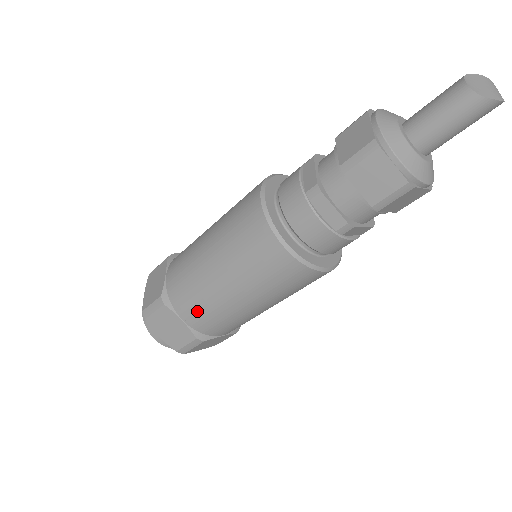
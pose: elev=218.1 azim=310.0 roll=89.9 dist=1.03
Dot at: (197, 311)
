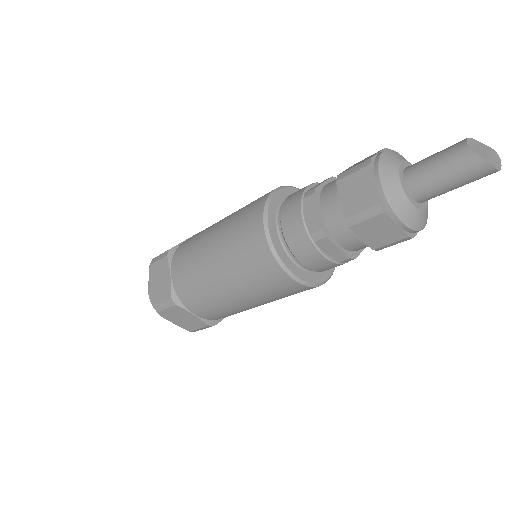
Dot at: (184, 270)
